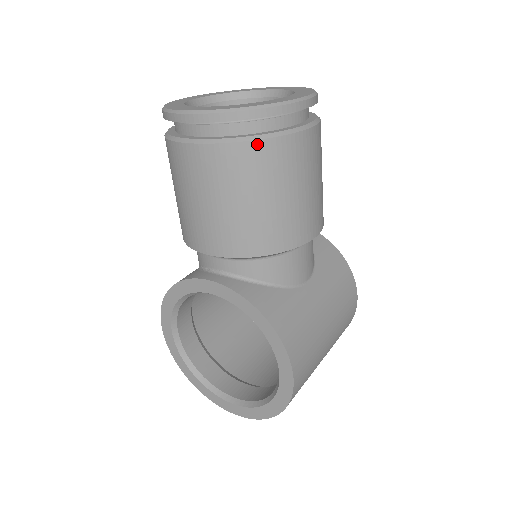
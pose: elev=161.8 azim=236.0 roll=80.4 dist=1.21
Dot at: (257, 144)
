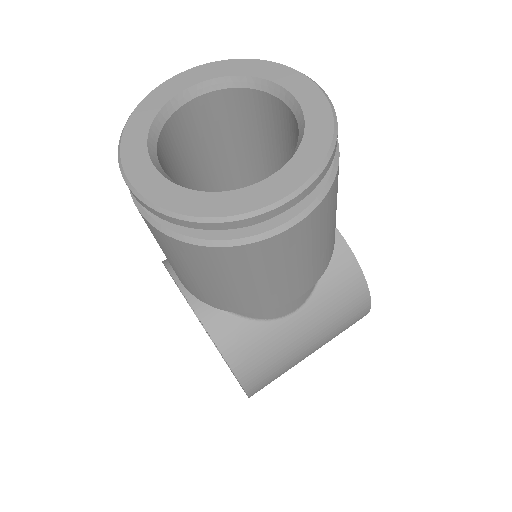
Dot at: (204, 249)
